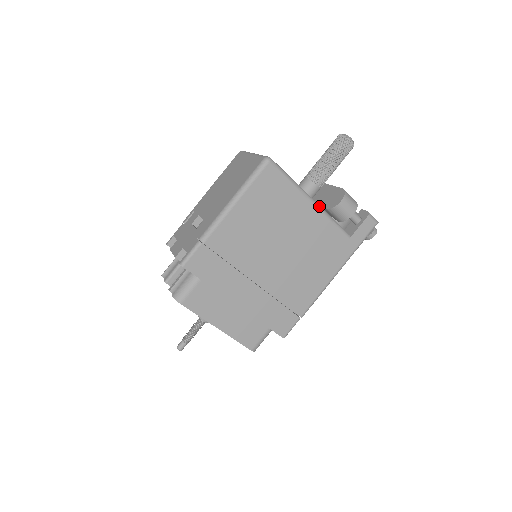
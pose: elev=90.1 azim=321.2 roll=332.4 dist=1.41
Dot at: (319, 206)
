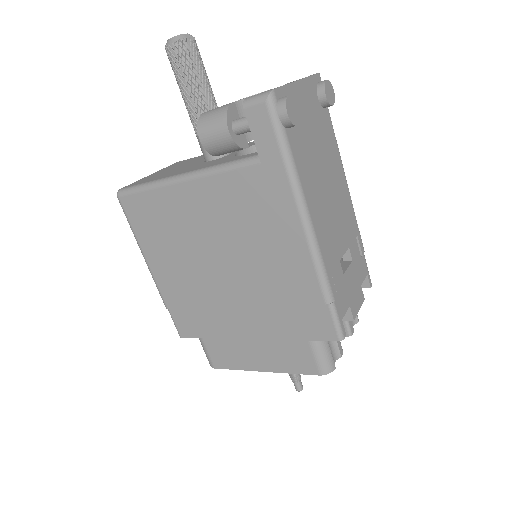
Dot at: (192, 174)
